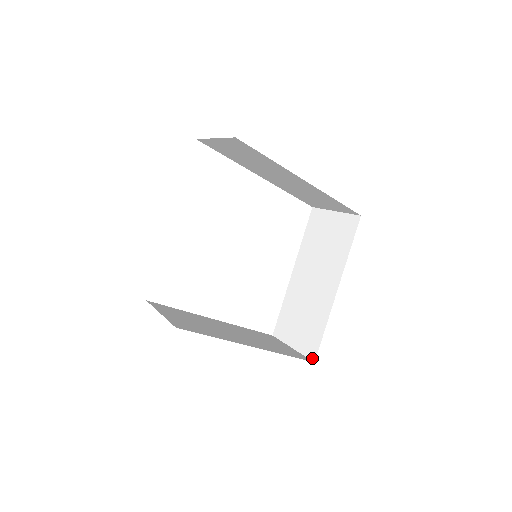
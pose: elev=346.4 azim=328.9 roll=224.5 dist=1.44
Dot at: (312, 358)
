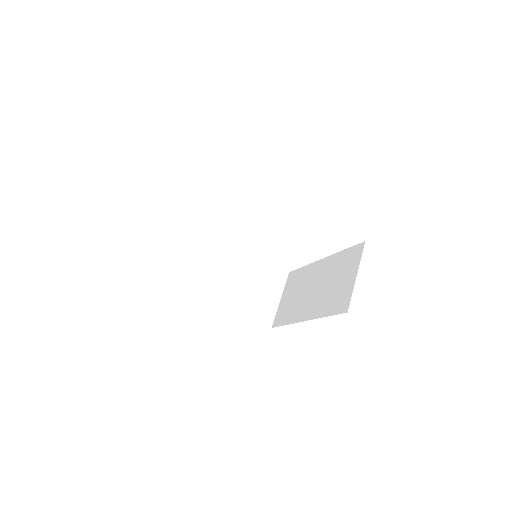
Dot at: (273, 324)
